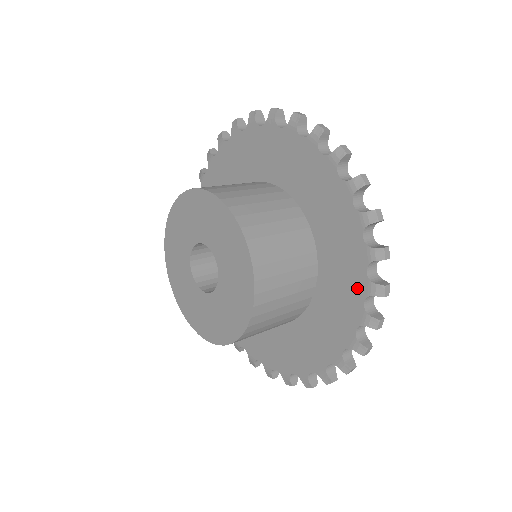
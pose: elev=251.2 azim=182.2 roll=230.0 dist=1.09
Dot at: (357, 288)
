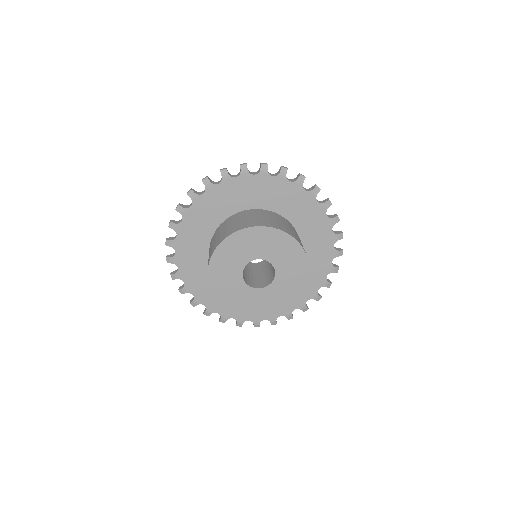
Dot at: (319, 213)
